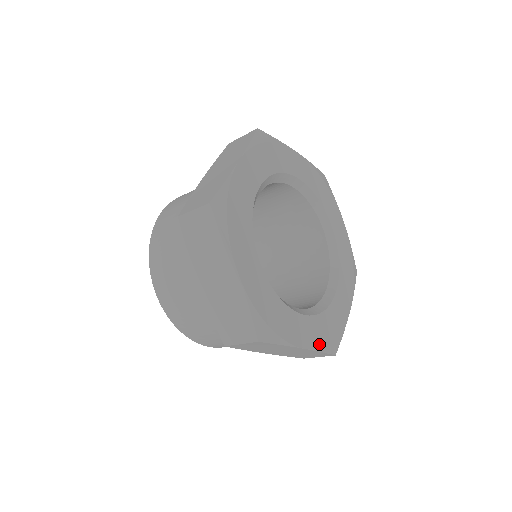
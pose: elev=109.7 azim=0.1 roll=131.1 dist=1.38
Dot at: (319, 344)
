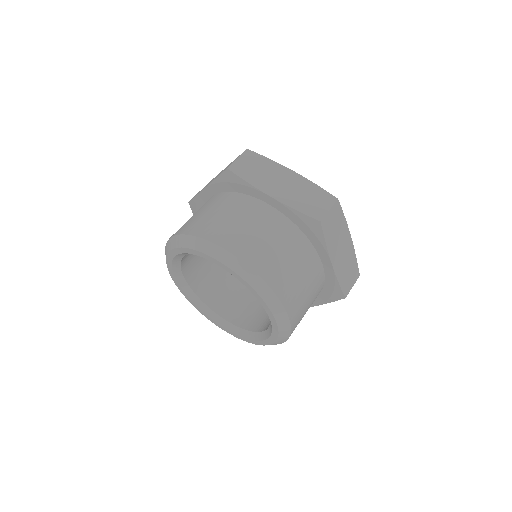
Dot at: occluded
